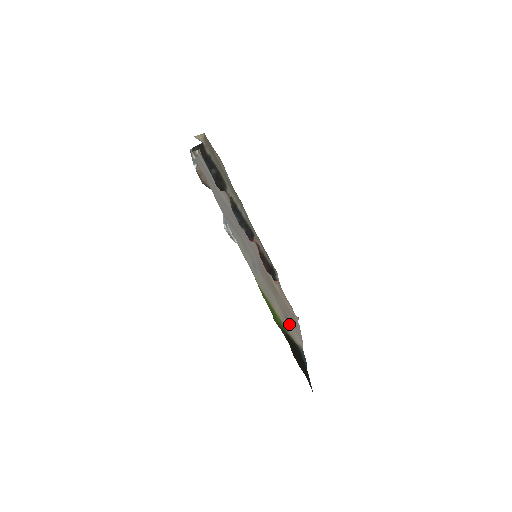
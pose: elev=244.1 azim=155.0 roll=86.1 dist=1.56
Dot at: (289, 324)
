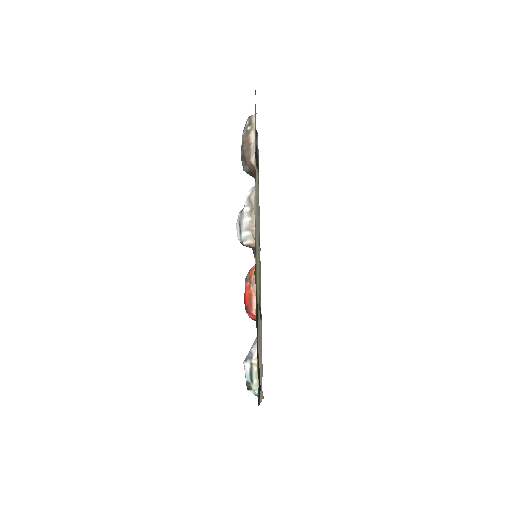
Dot at: (259, 343)
